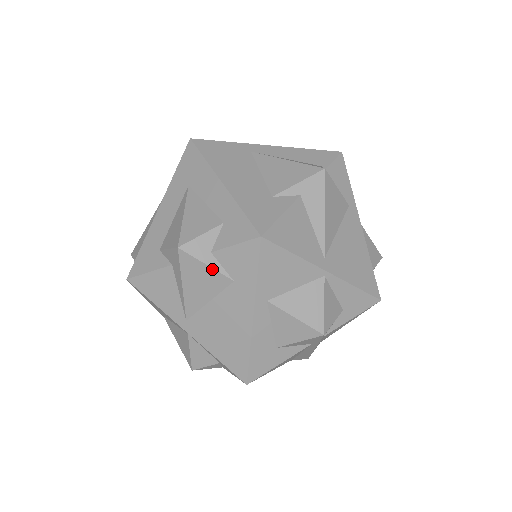
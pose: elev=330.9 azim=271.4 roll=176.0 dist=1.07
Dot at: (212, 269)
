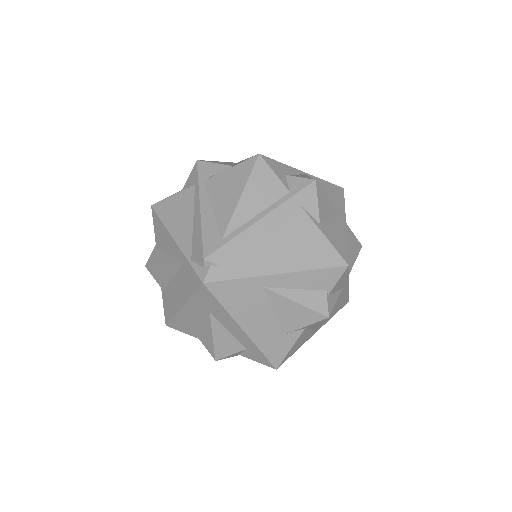
Dot at: occluded
